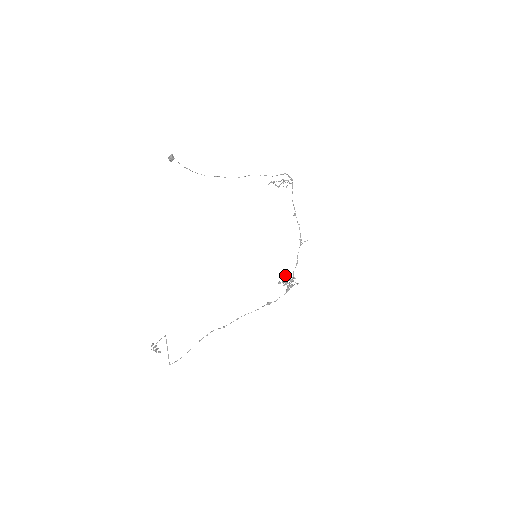
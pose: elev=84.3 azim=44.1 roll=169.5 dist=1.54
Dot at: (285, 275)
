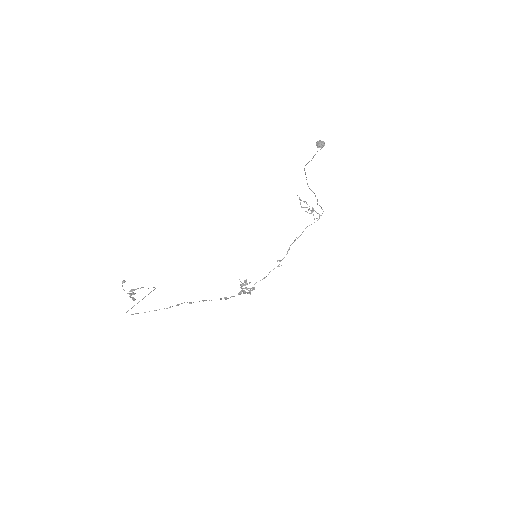
Dot at: occluded
